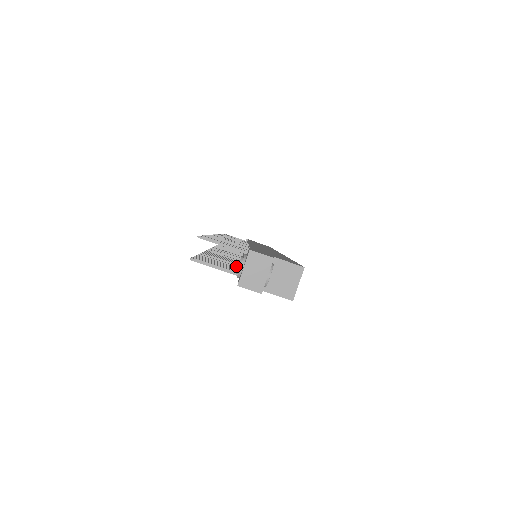
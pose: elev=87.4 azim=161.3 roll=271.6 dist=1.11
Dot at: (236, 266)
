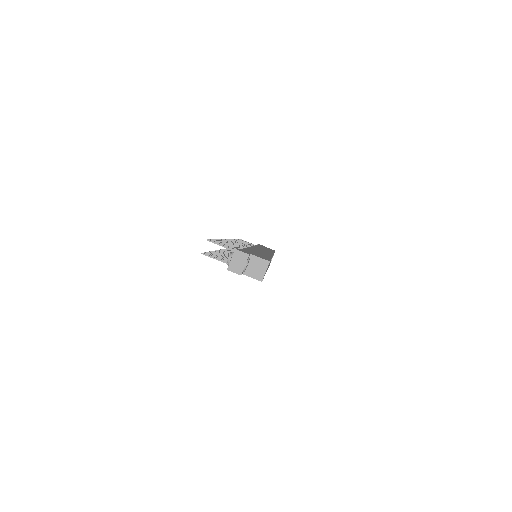
Dot at: occluded
